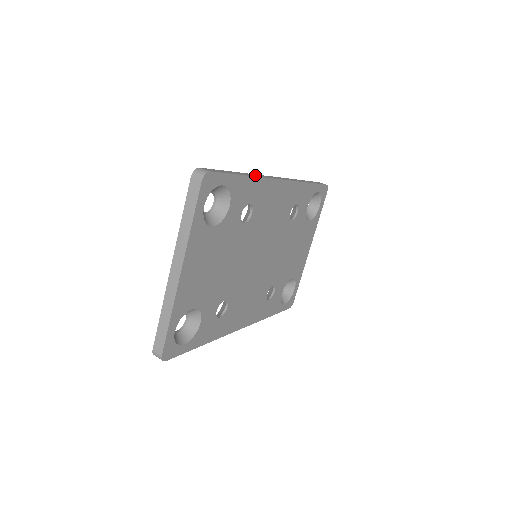
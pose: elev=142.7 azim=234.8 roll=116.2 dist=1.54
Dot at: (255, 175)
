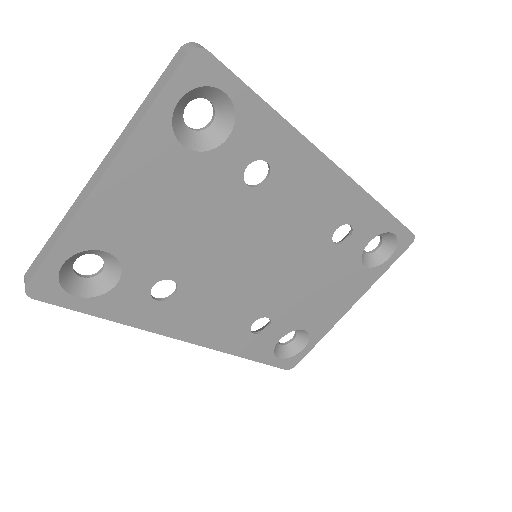
Dot at: occluded
